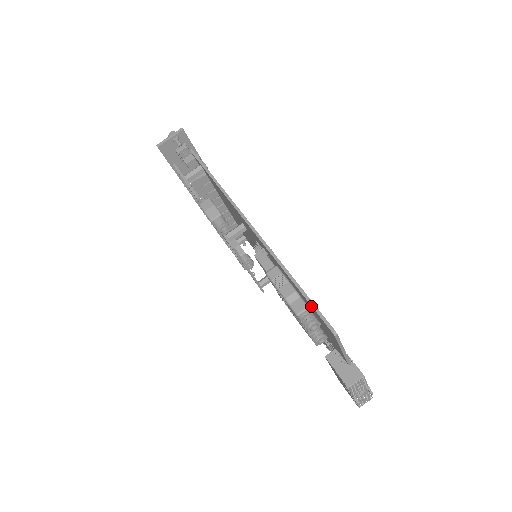
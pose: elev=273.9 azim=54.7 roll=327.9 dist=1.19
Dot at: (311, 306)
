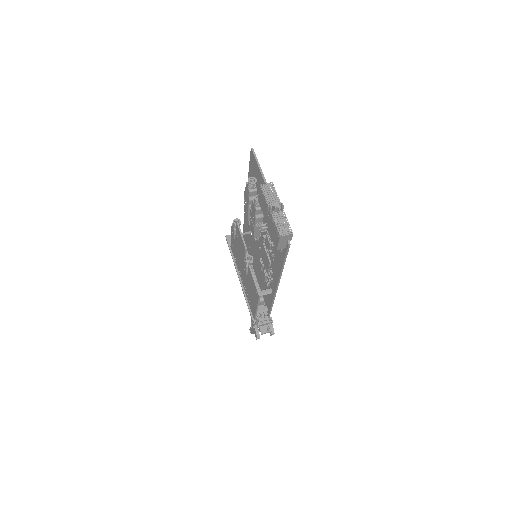
Dot at: (250, 163)
